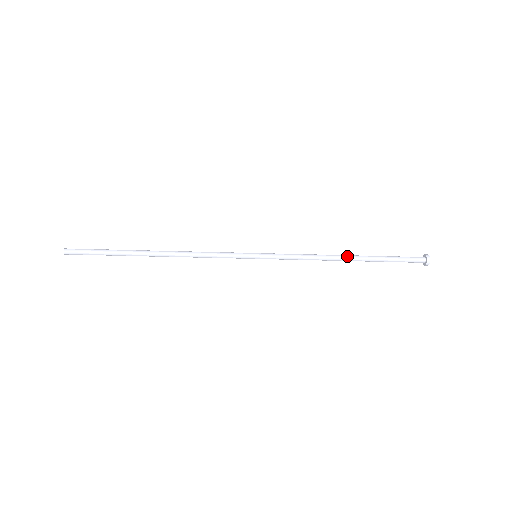
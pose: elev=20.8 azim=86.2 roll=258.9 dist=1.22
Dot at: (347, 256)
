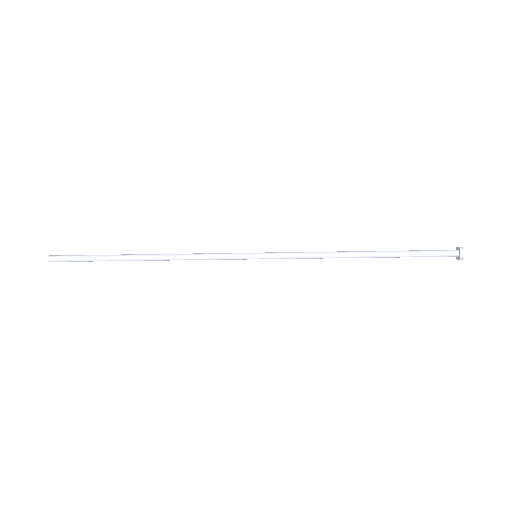
Dot at: (362, 252)
